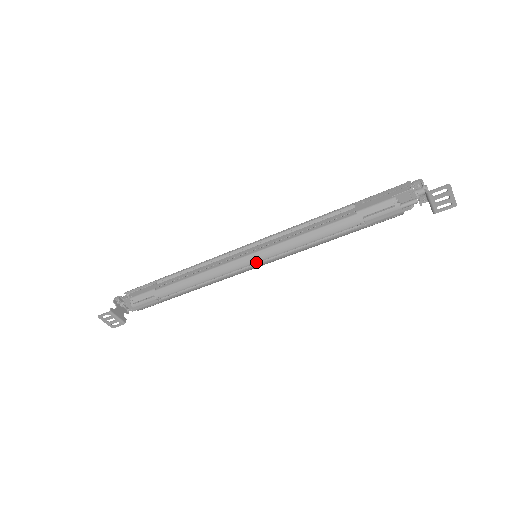
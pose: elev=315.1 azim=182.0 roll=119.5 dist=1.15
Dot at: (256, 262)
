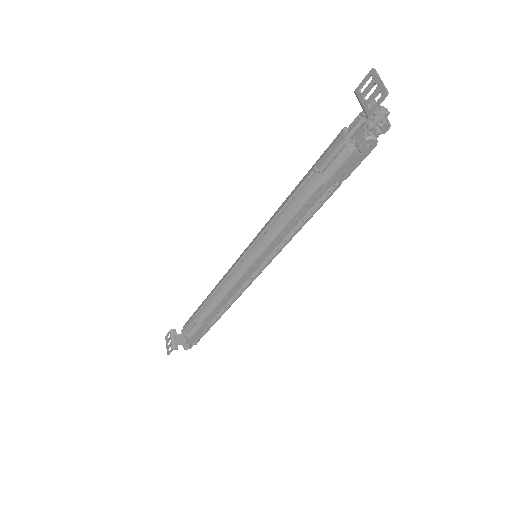
Dot at: (246, 252)
